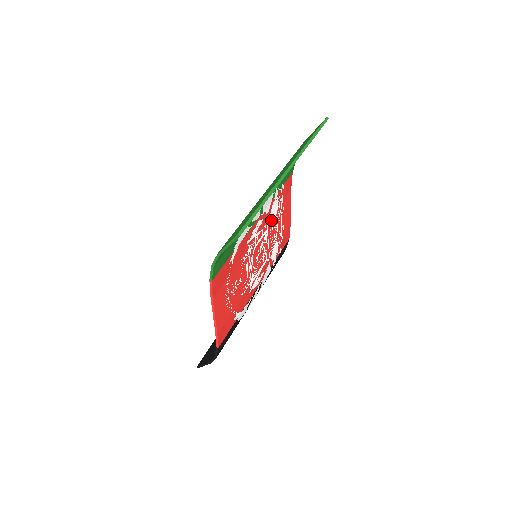
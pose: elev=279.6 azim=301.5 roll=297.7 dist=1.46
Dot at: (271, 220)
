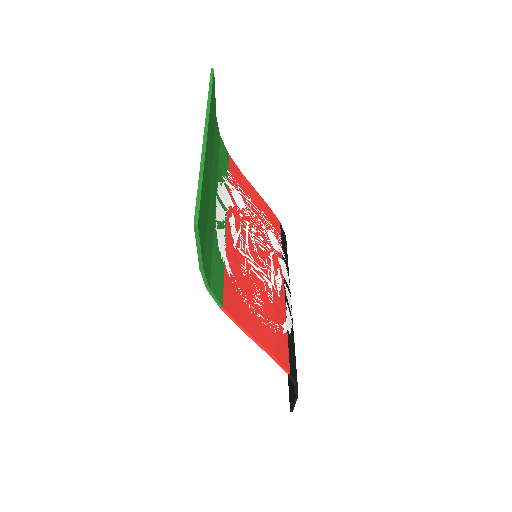
Dot at: (244, 212)
